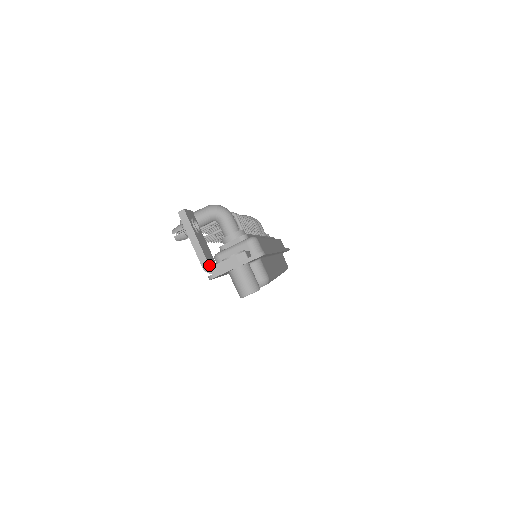
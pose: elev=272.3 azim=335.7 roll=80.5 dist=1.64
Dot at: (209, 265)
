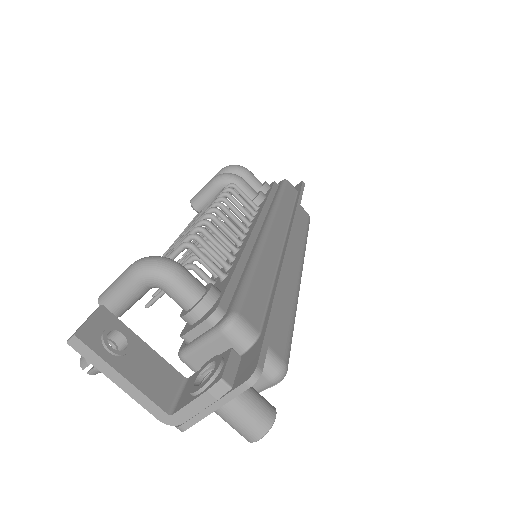
Dot at: (167, 413)
